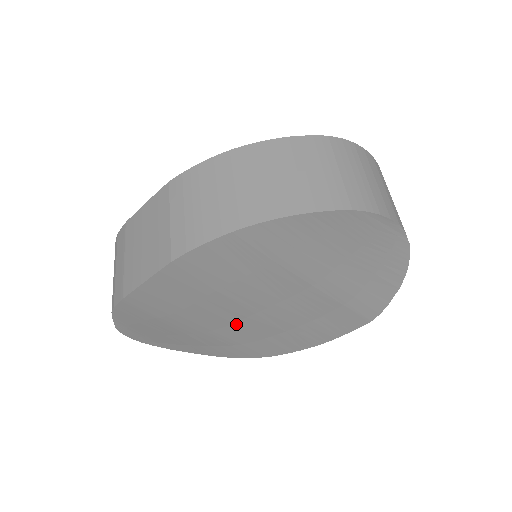
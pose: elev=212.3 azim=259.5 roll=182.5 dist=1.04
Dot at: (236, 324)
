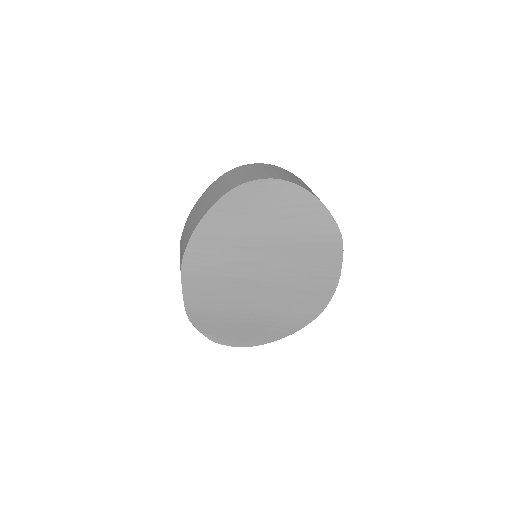
Dot at: (262, 296)
